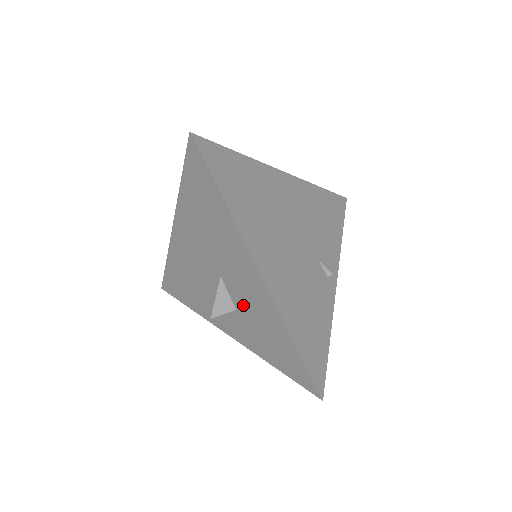
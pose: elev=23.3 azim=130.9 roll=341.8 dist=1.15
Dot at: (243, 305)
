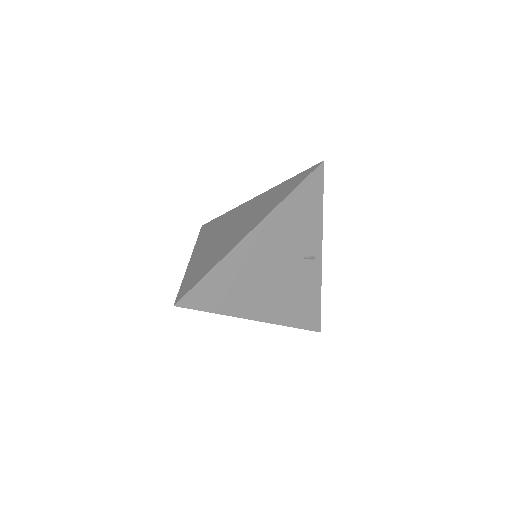
Dot at: occluded
